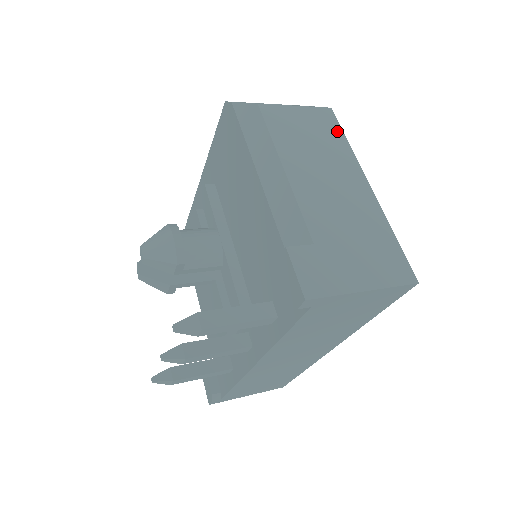
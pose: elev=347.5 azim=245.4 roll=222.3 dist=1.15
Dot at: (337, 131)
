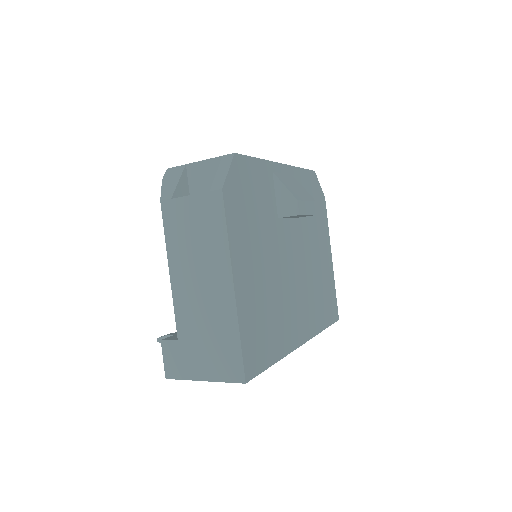
Dot at: (220, 222)
